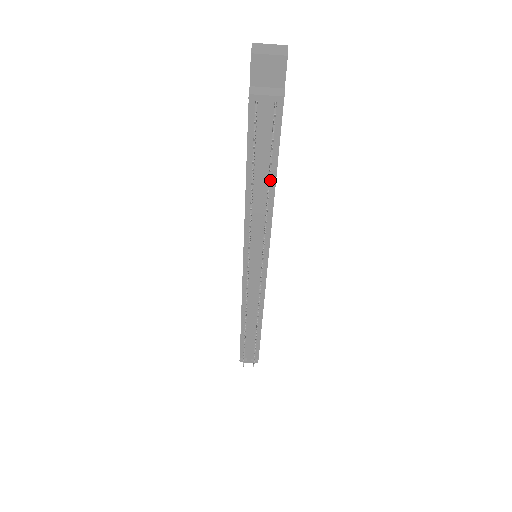
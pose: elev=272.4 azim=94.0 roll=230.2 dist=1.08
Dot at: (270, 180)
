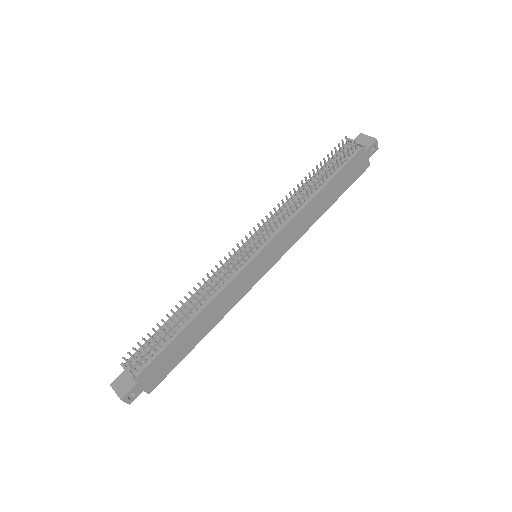
Dot at: (321, 186)
